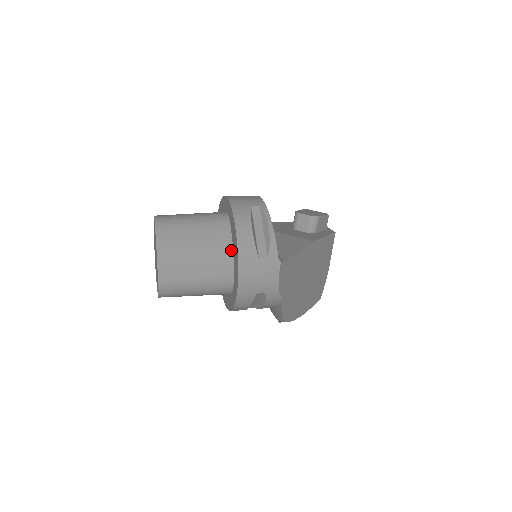
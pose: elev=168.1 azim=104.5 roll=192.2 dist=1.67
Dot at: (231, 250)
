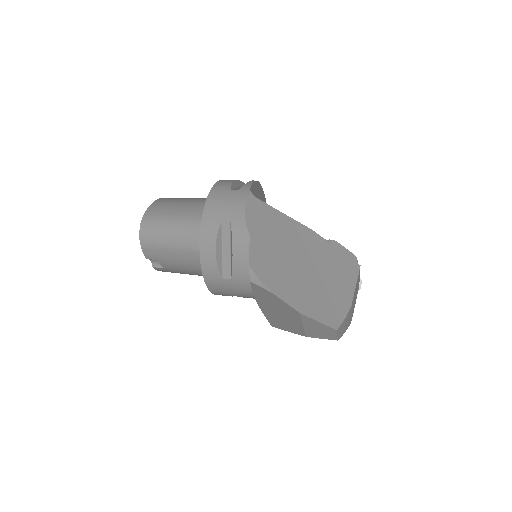
Dot at: occluded
